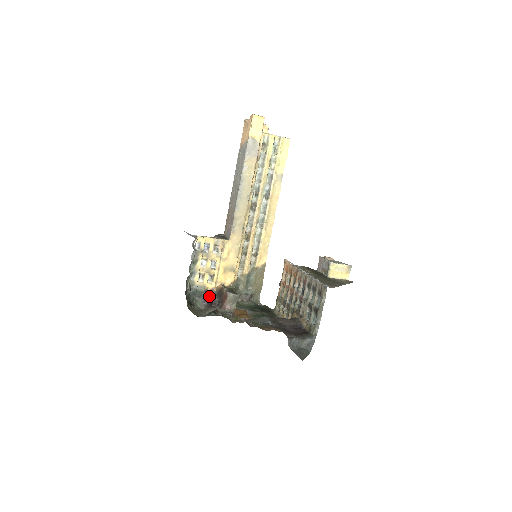
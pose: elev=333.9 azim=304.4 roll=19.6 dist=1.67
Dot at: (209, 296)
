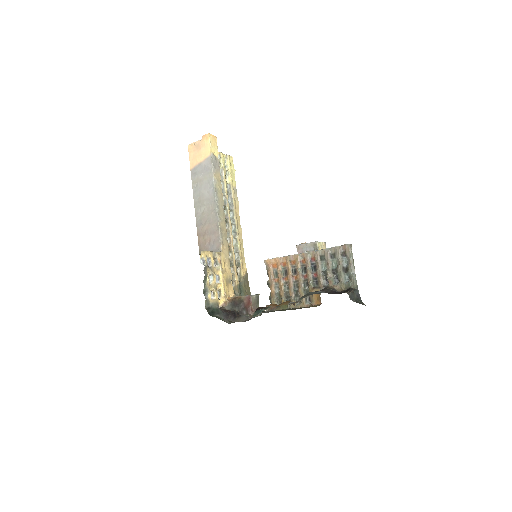
Dot at: (226, 310)
